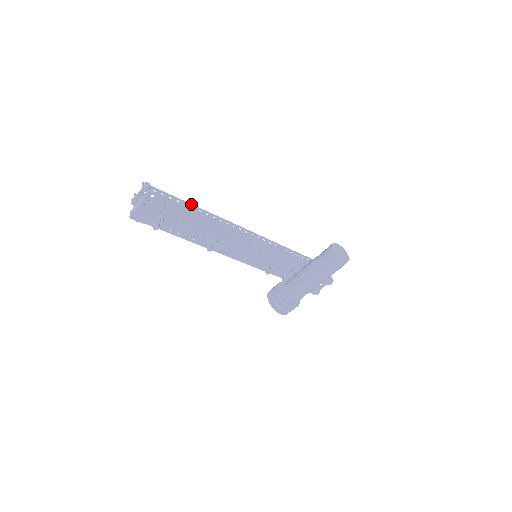
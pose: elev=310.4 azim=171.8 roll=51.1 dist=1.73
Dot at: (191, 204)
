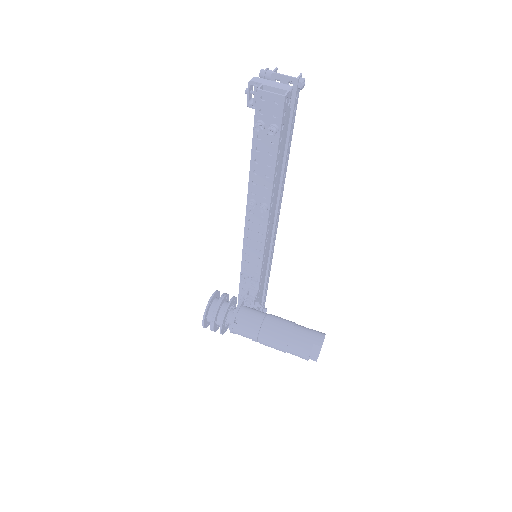
Dot at: occluded
